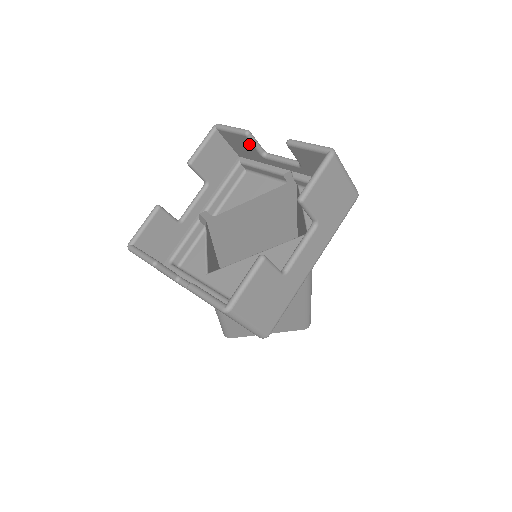
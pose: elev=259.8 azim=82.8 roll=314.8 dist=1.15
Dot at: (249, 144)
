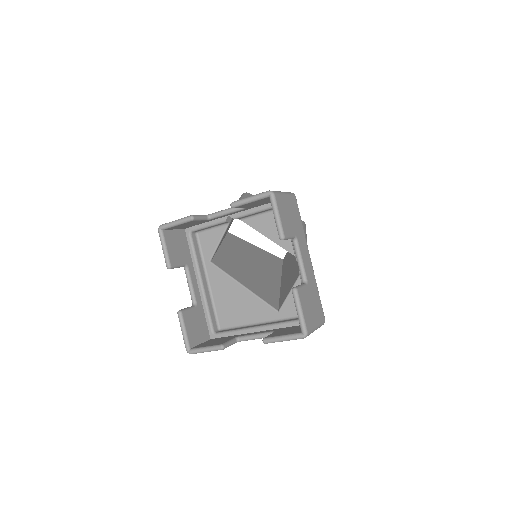
Dot at: occluded
